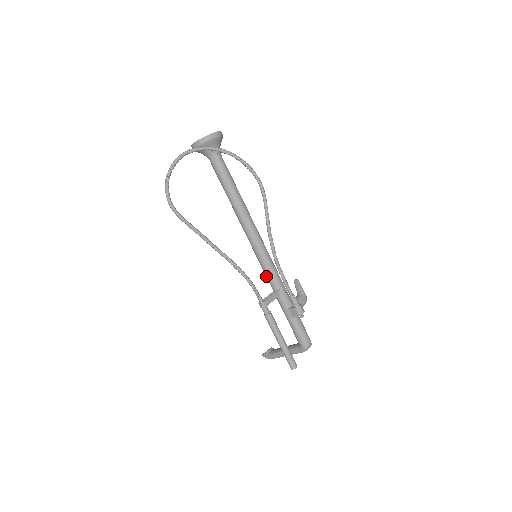
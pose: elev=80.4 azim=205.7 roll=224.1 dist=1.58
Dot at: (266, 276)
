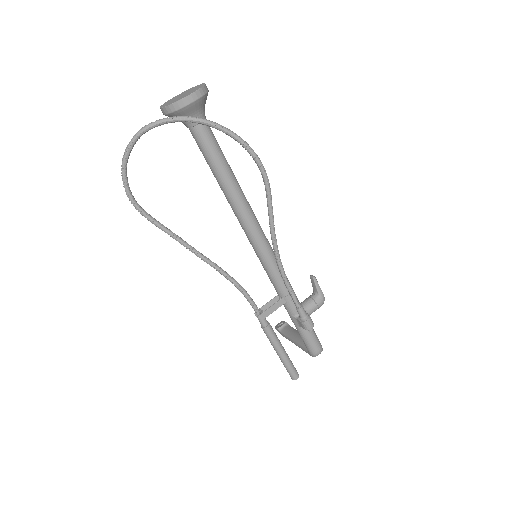
Dot at: (269, 278)
